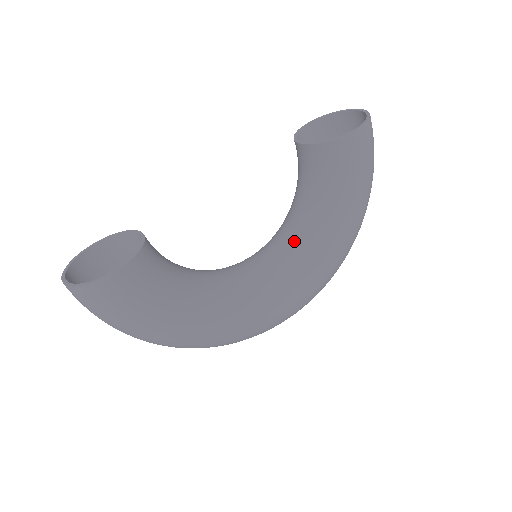
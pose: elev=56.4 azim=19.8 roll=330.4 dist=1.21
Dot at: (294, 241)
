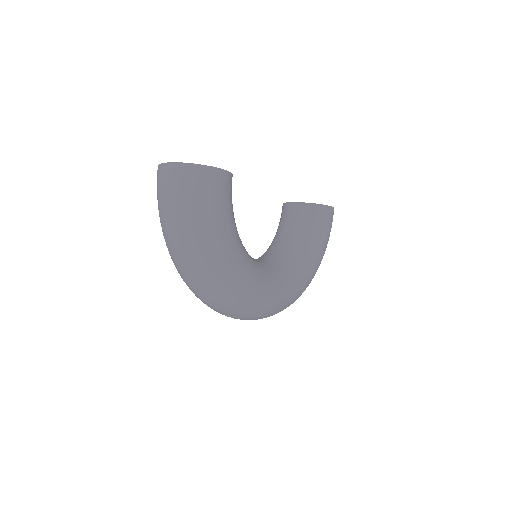
Dot at: (283, 258)
